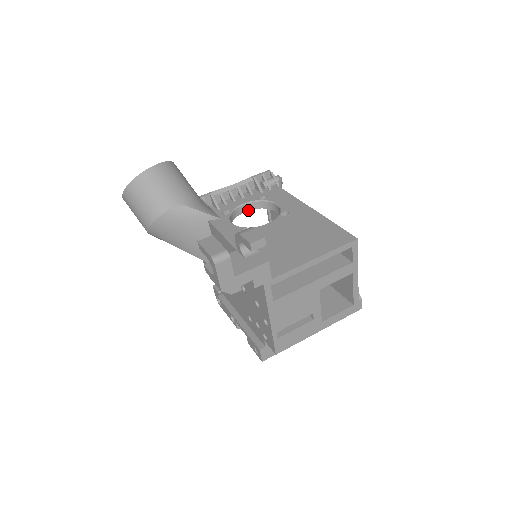
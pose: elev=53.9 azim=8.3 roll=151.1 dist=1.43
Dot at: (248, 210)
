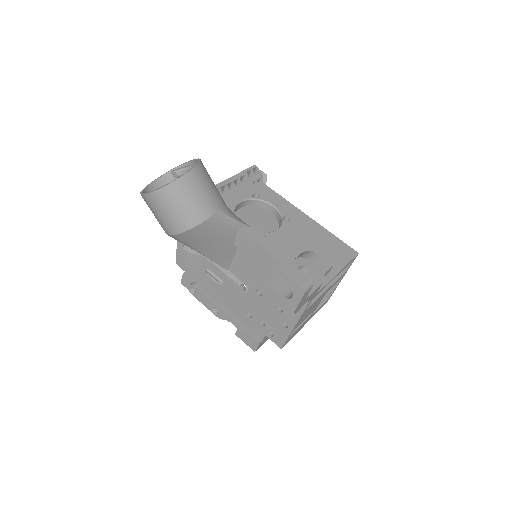
Dot at: (241, 206)
